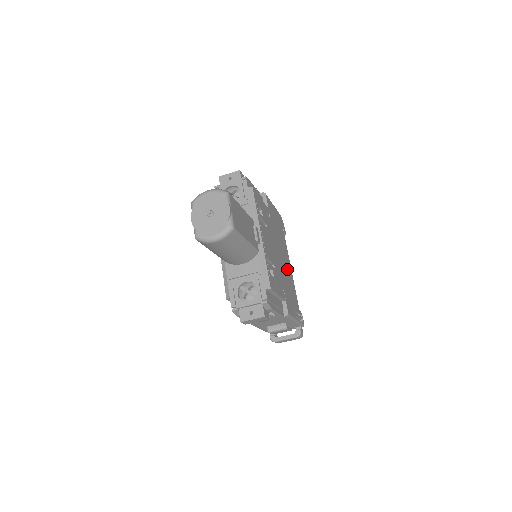
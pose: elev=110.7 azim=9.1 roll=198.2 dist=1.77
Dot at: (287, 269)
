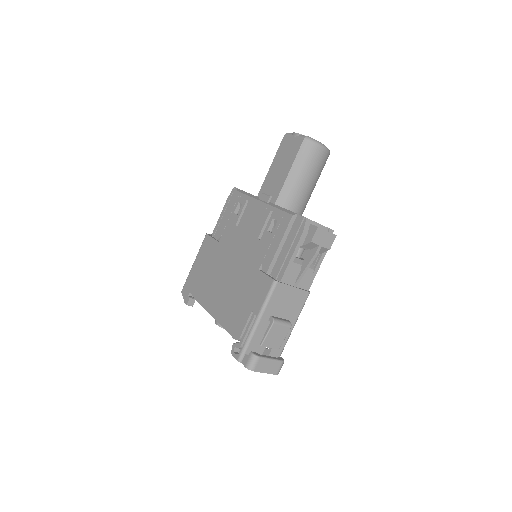
Dot at: occluded
